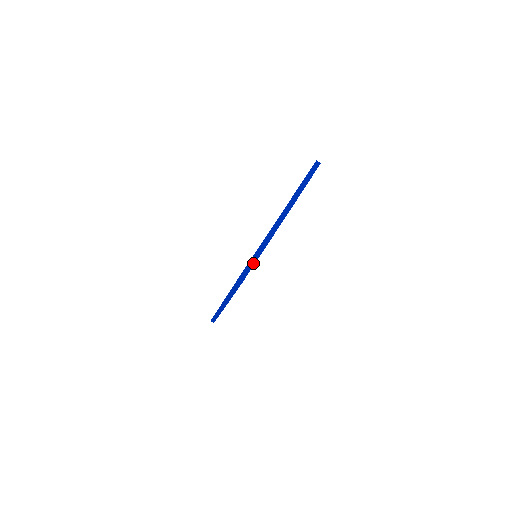
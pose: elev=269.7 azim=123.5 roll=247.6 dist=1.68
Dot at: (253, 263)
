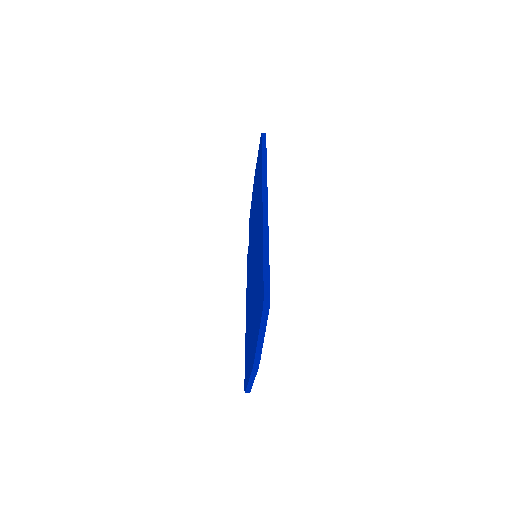
Dot at: (250, 389)
